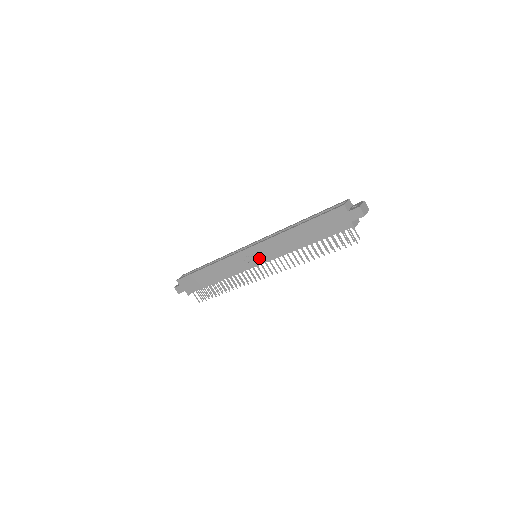
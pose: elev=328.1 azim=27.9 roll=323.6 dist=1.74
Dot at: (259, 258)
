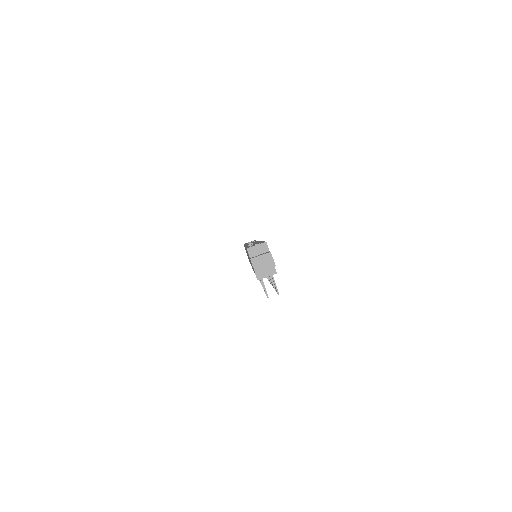
Dot at: occluded
